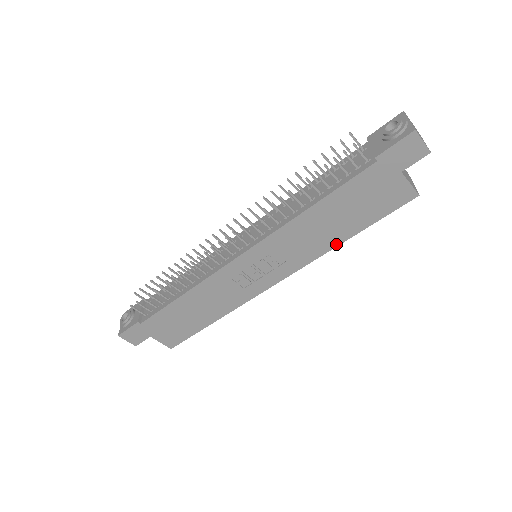
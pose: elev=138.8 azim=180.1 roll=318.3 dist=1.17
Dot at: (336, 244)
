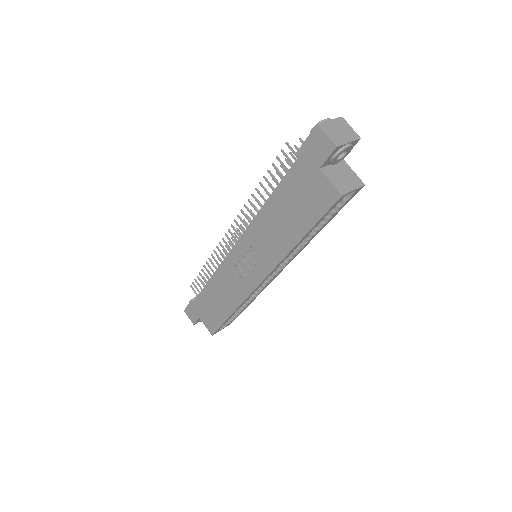
Dot at: (292, 246)
